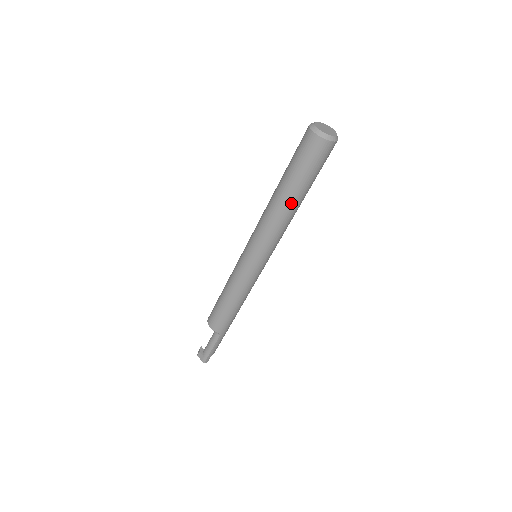
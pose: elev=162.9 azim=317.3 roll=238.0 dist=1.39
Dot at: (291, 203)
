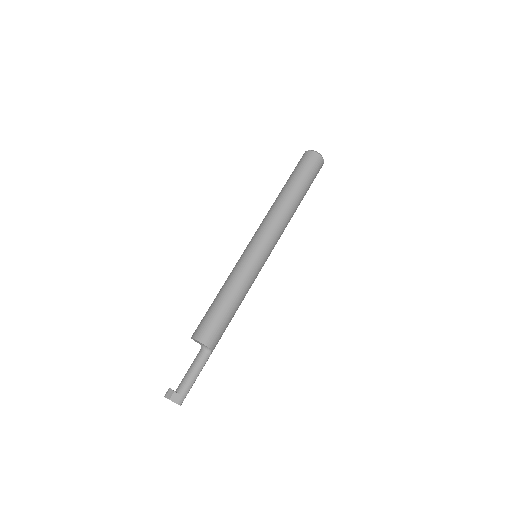
Dot at: (298, 203)
